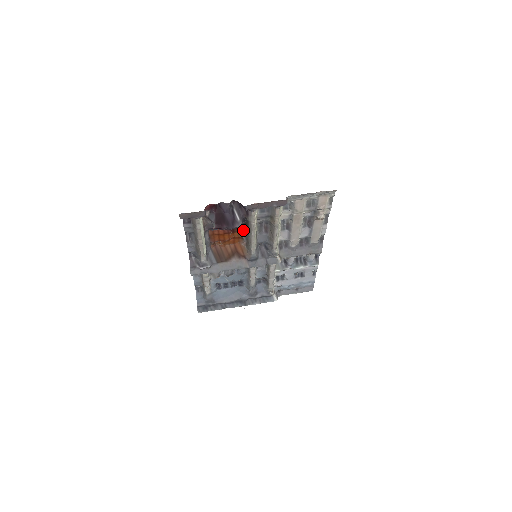
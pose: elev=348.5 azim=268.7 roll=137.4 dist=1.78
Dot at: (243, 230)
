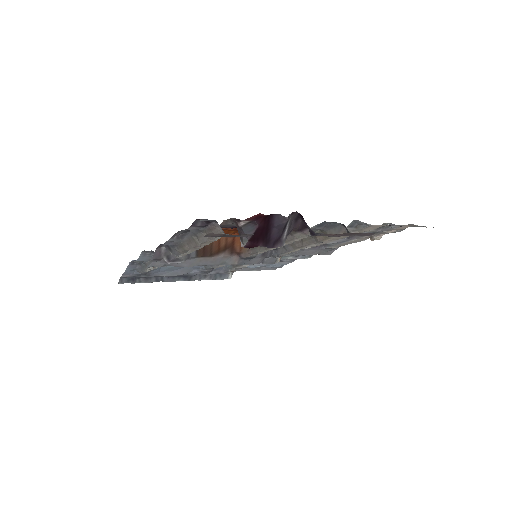
Dot at: occluded
